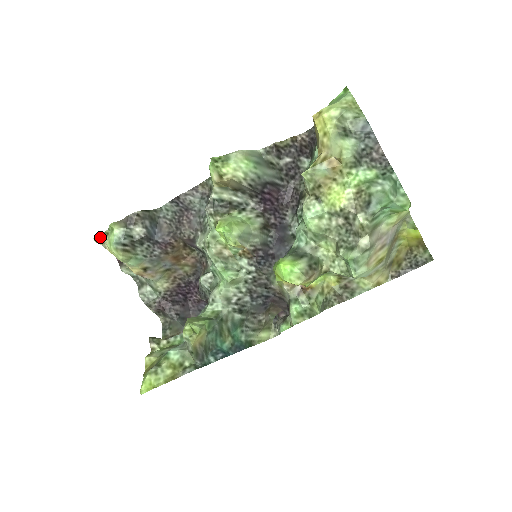
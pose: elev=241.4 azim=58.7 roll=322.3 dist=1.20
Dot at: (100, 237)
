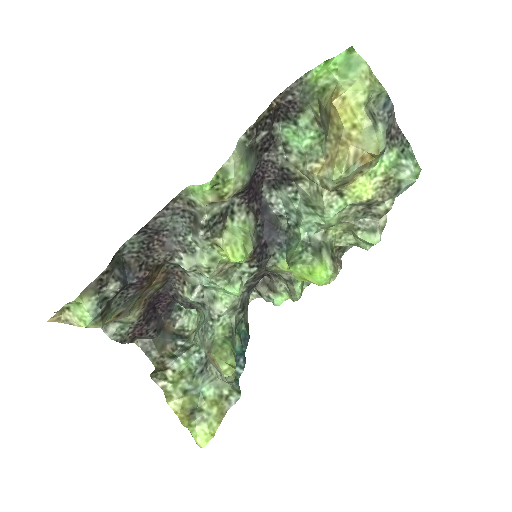
Dot at: (57, 316)
